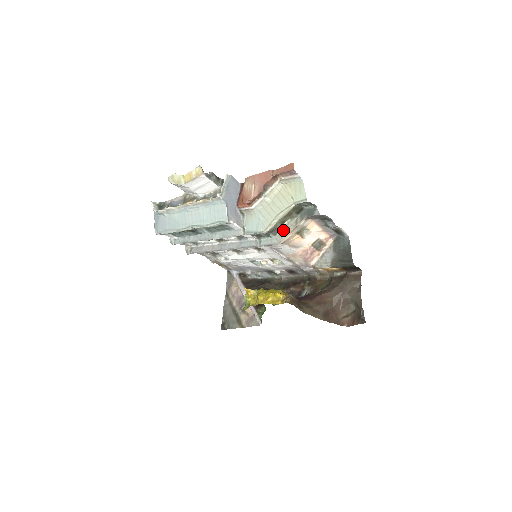
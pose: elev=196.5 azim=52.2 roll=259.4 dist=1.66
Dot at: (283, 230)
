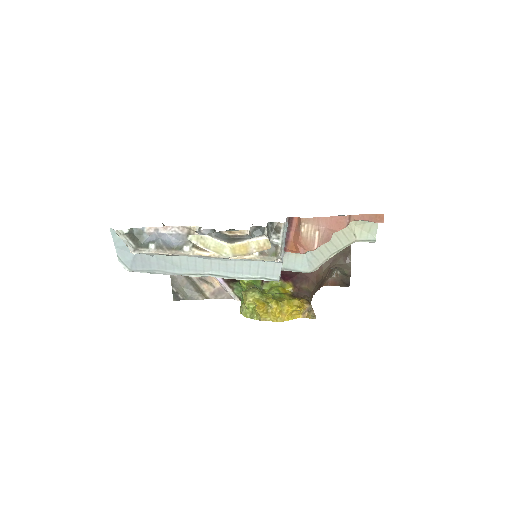
Dot at: occluded
